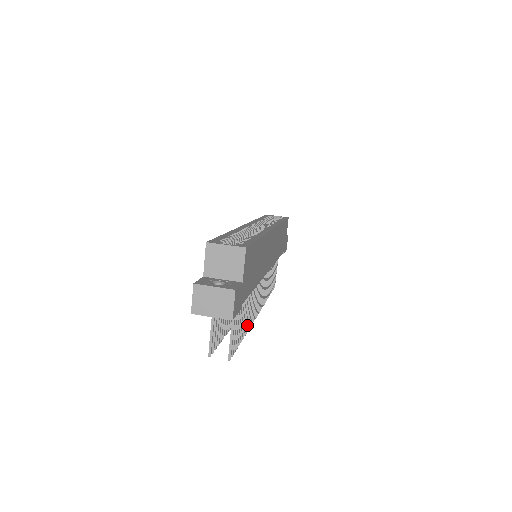
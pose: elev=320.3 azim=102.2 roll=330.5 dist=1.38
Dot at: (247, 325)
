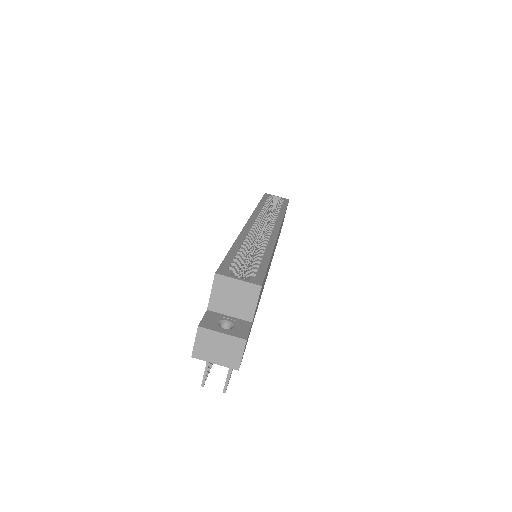
Dot at: occluded
